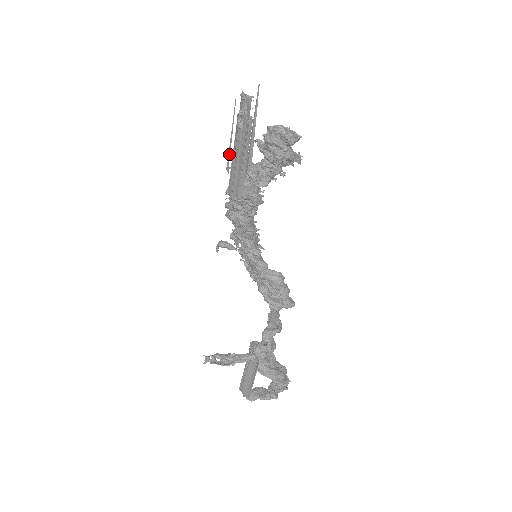
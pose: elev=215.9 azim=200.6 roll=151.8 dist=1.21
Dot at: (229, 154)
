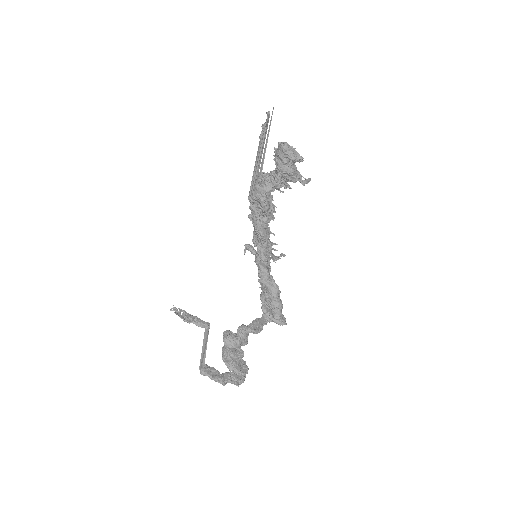
Dot at: occluded
